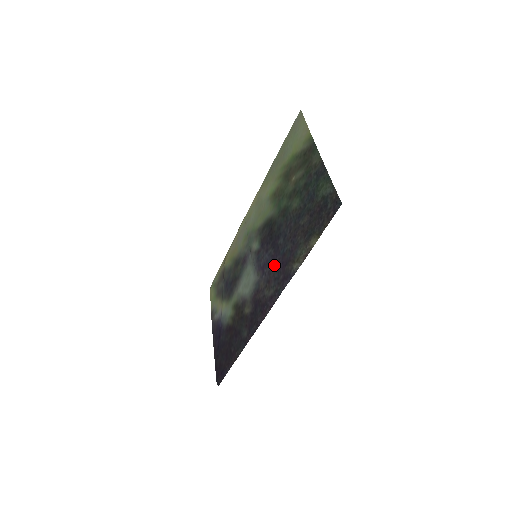
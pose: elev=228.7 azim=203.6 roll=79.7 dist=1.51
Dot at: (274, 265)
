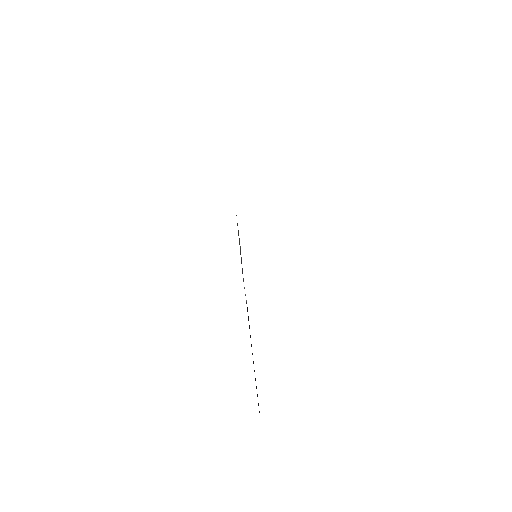
Dot at: occluded
